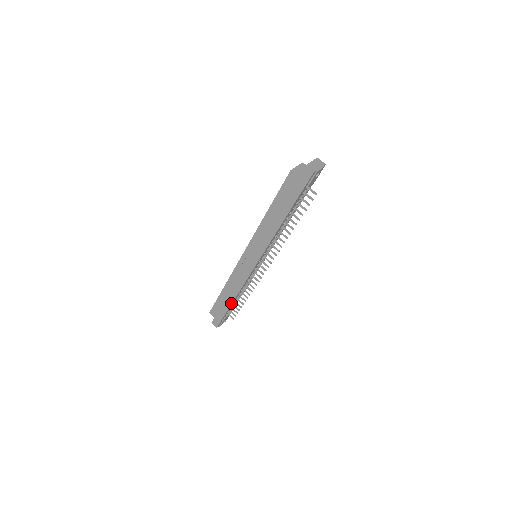
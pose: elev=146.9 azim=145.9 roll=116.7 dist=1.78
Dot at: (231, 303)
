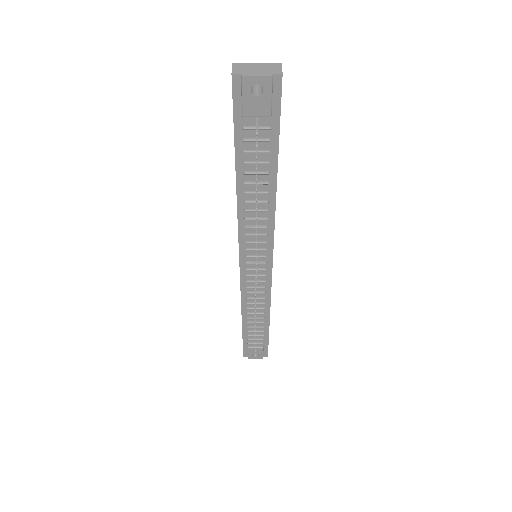
Dot at: (242, 322)
